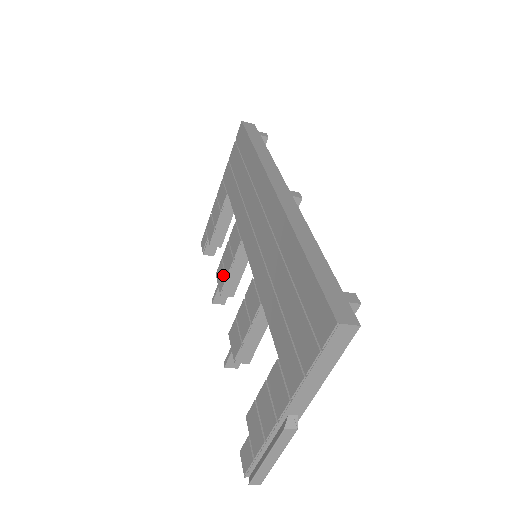
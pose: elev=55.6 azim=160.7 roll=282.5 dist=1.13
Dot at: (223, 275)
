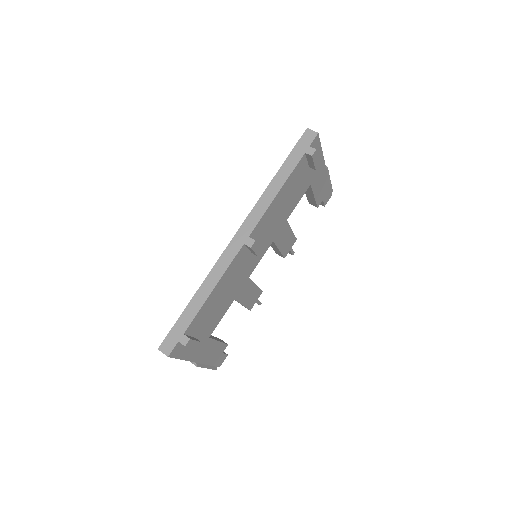
Dot at: occluded
